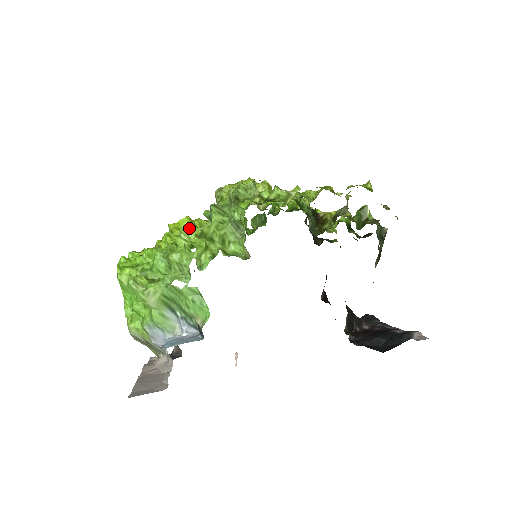
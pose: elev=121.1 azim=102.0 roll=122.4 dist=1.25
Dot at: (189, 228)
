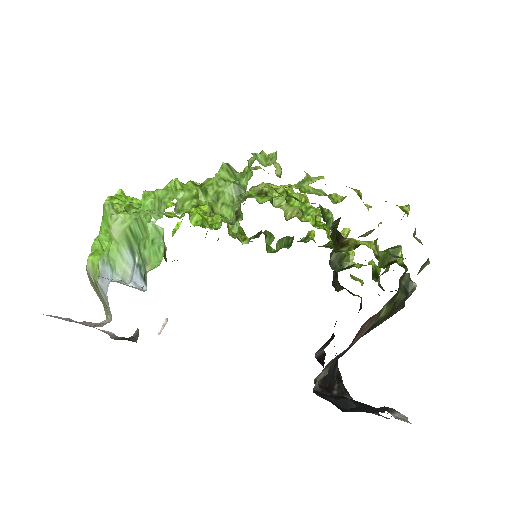
Dot at: occluded
